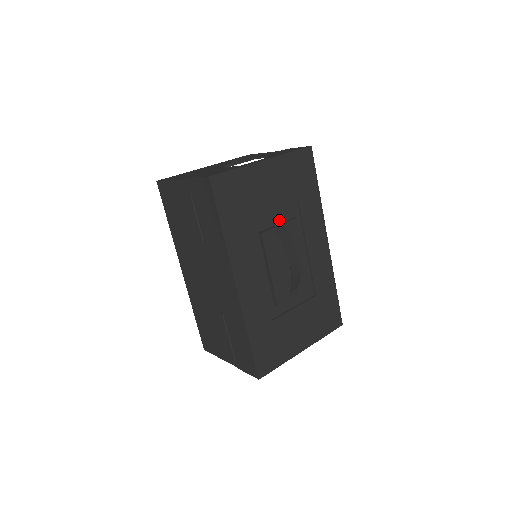
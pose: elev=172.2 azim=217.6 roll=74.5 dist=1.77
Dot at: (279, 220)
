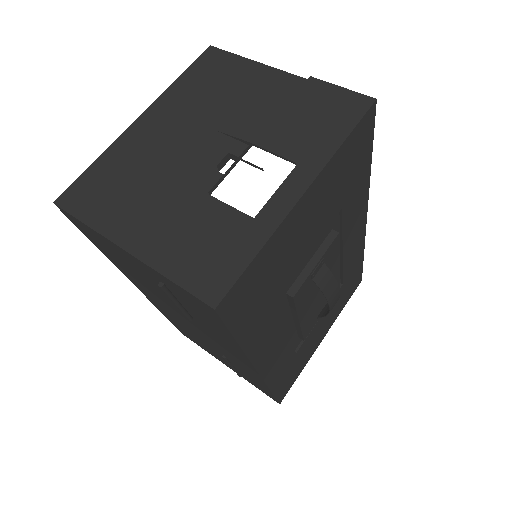
Dot at: (313, 251)
